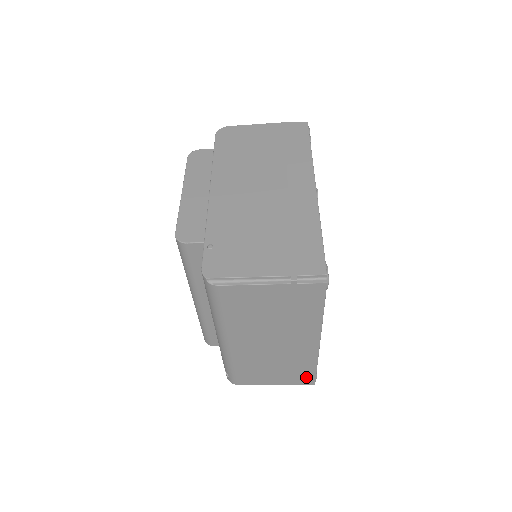
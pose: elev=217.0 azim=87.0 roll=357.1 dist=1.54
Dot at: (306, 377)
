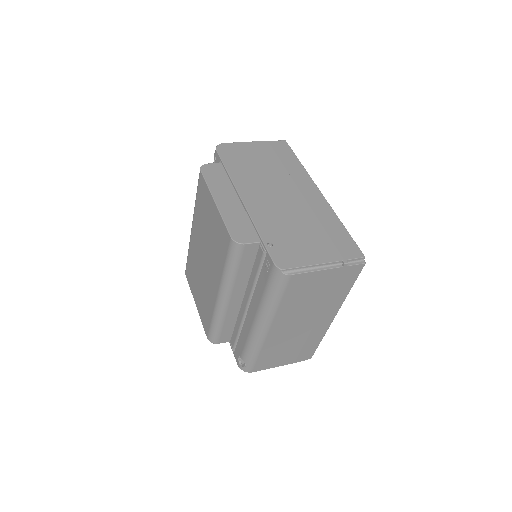
Dot at: (308, 353)
